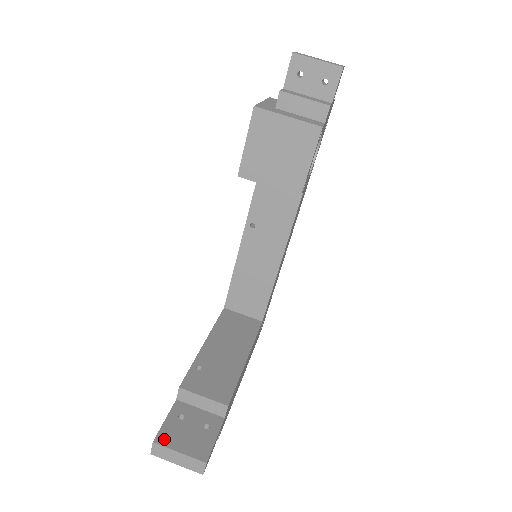
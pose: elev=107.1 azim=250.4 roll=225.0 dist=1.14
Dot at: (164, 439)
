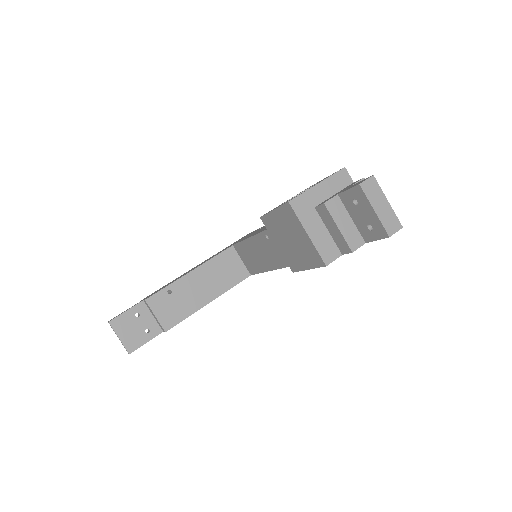
Dot at: (116, 324)
